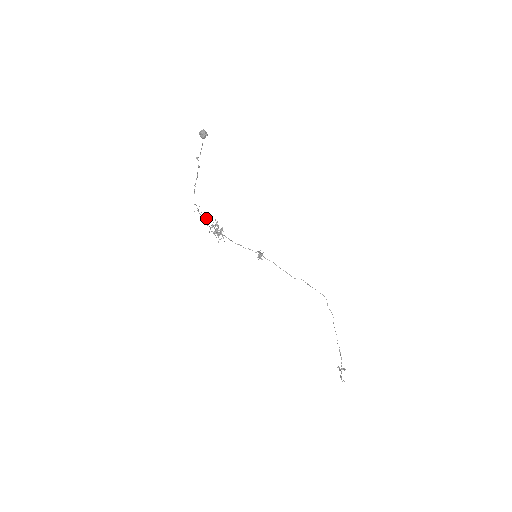
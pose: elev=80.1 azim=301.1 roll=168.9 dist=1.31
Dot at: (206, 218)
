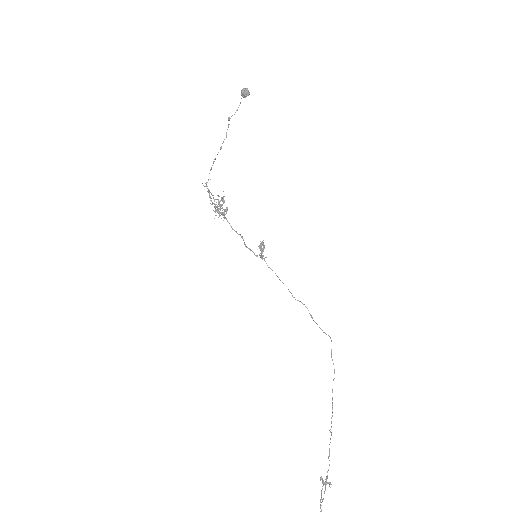
Dot at: occluded
